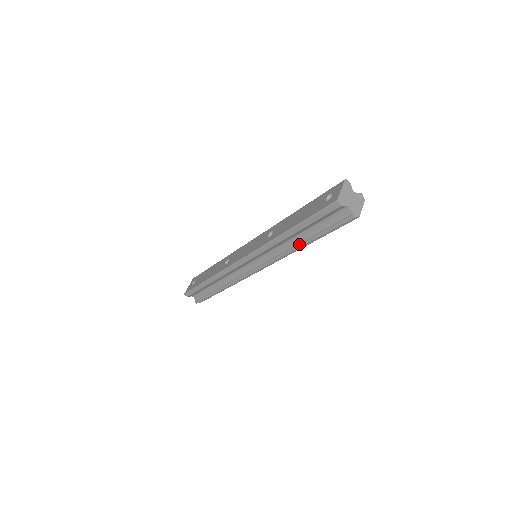
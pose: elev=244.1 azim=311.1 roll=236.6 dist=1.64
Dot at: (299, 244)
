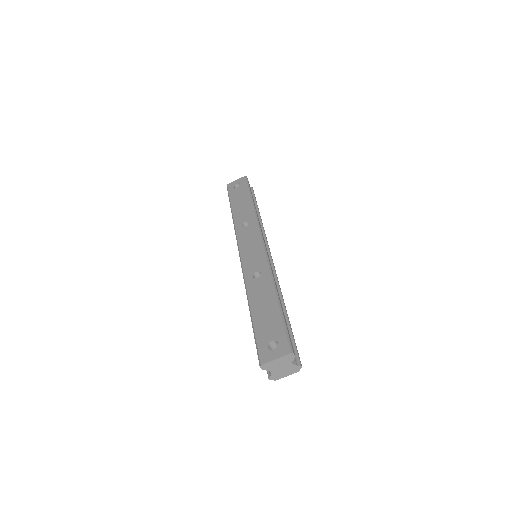
Dot at: occluded
